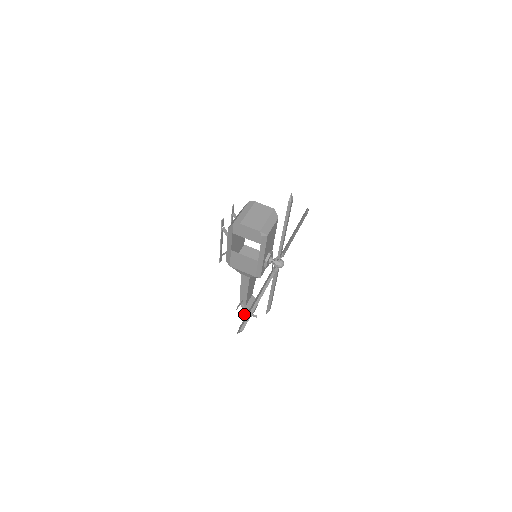
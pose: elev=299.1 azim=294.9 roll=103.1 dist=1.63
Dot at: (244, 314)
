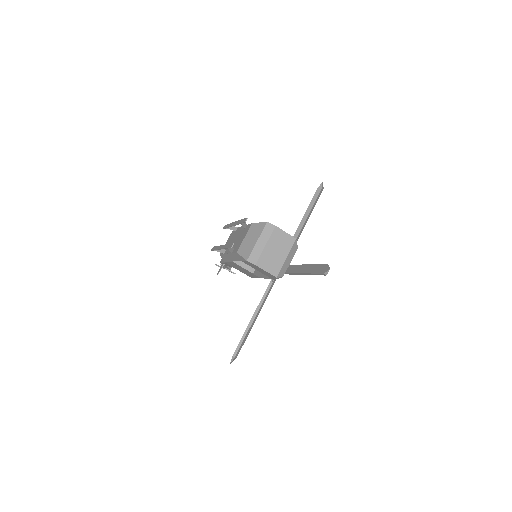
Dot at: occluded
